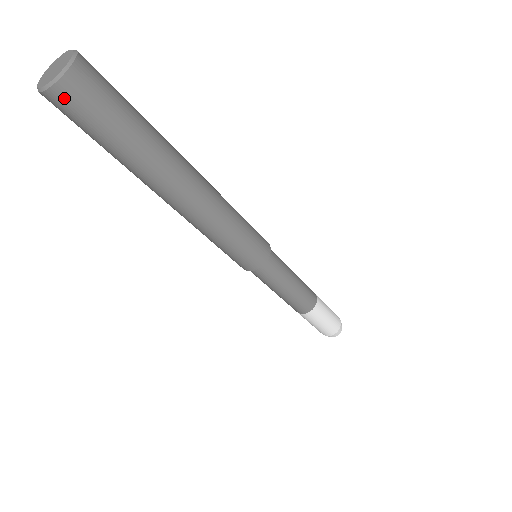
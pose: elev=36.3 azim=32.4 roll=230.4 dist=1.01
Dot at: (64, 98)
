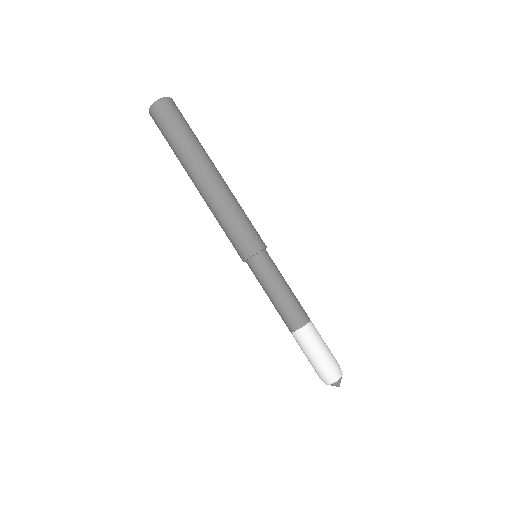
Dot at: (154, 114)
